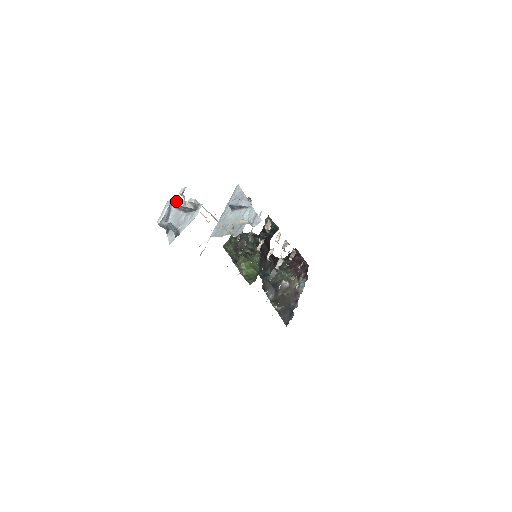
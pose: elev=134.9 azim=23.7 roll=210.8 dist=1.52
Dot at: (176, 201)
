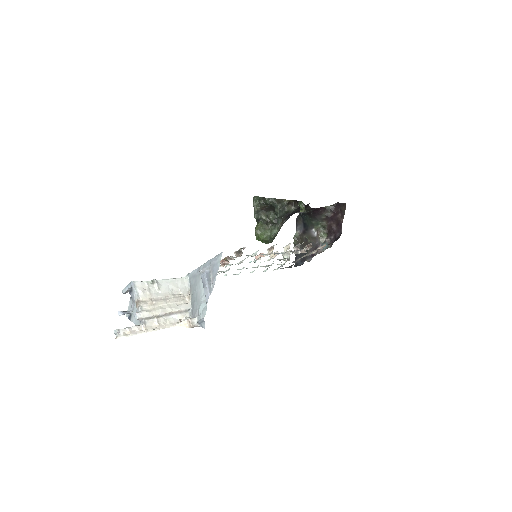
Dot at: (134, 292)
